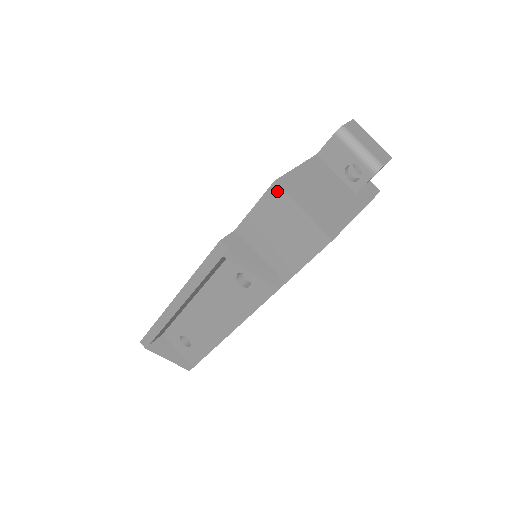
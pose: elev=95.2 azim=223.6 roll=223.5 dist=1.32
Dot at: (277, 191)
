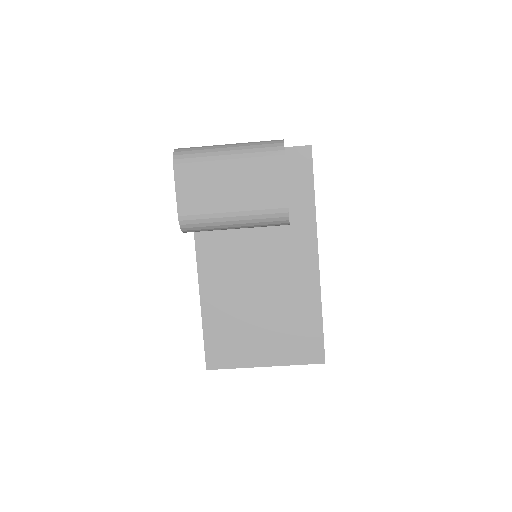
Dot at: (220, 366)
